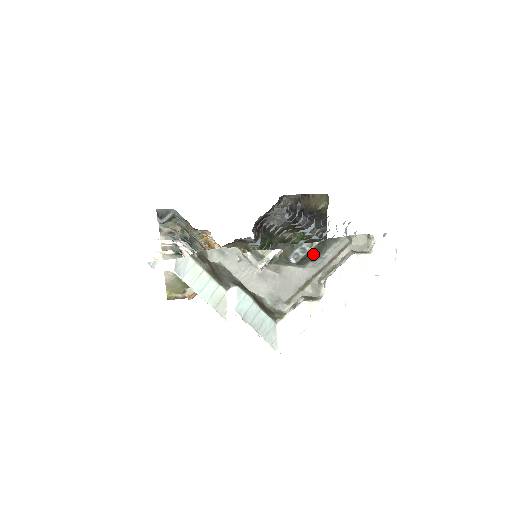
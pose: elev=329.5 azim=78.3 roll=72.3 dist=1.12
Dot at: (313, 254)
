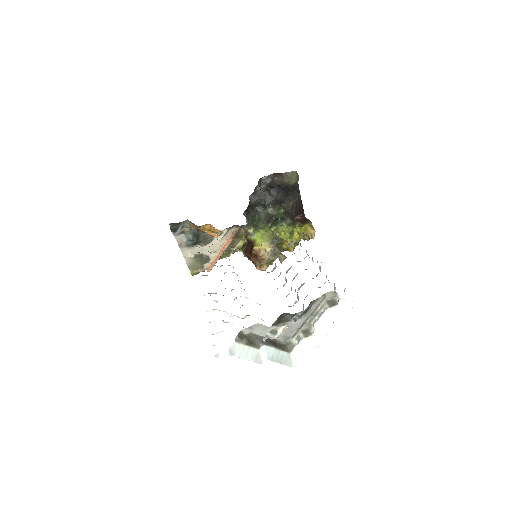
Dot at: (304, 313)
